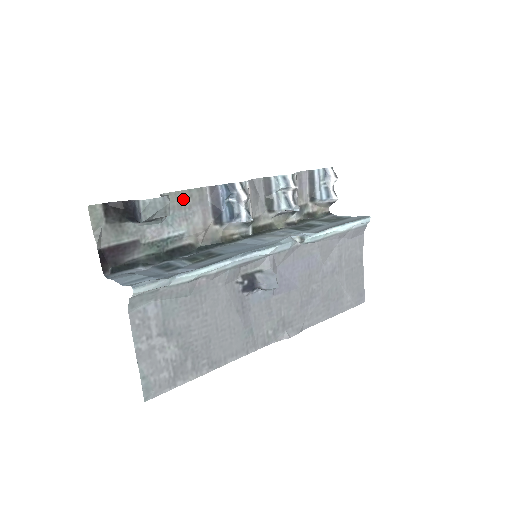
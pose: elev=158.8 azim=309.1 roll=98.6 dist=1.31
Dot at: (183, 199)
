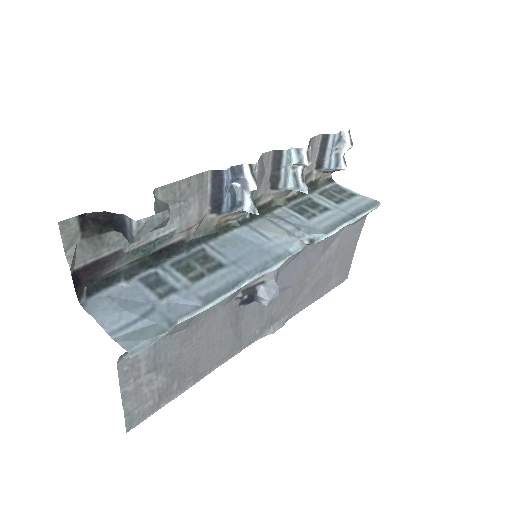
Dot at: (179, 190)
